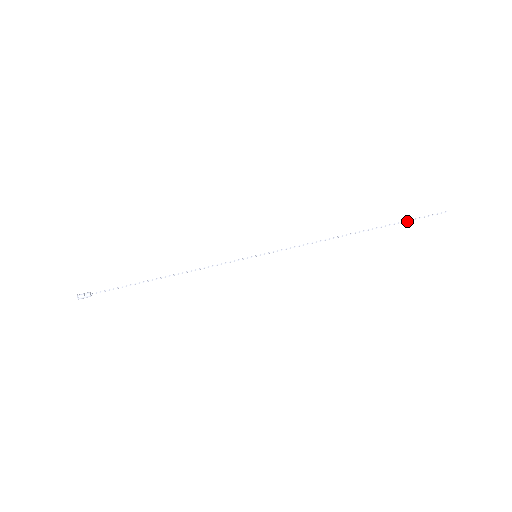
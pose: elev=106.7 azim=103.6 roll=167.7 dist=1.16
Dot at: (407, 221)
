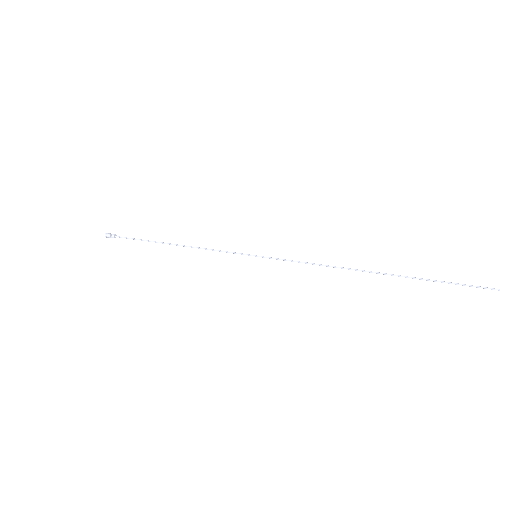
Dot at: (437, 281)
